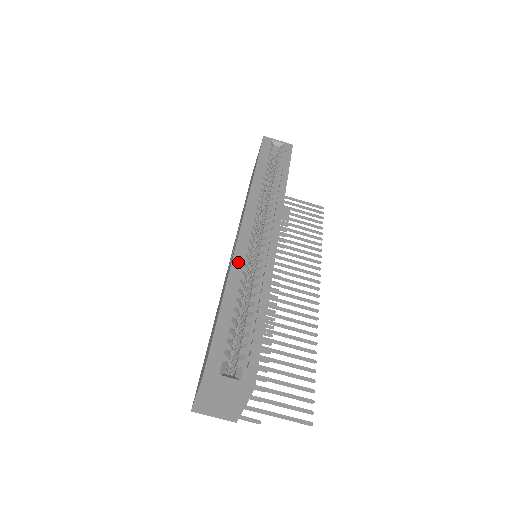
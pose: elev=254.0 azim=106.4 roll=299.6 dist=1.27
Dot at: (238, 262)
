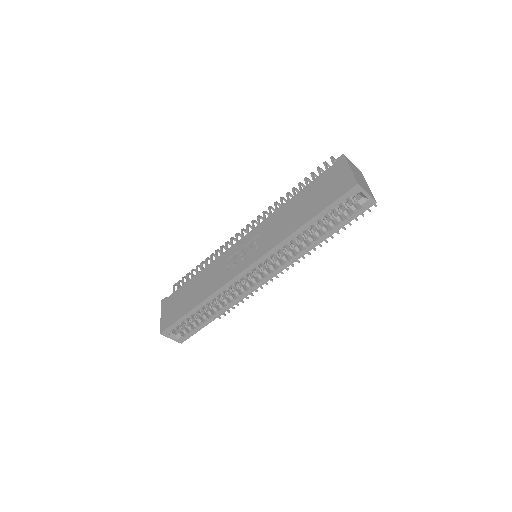
Dot at: (220, 293)
